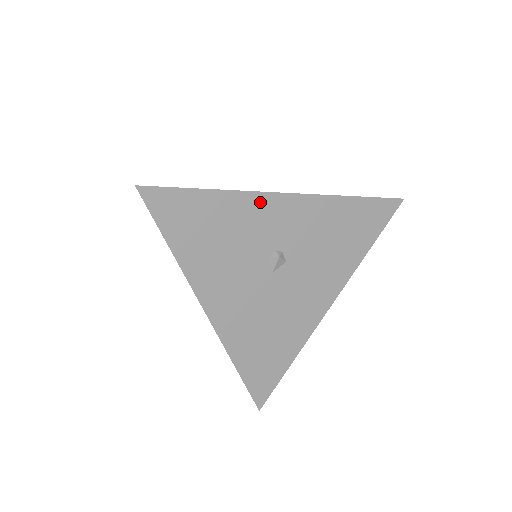
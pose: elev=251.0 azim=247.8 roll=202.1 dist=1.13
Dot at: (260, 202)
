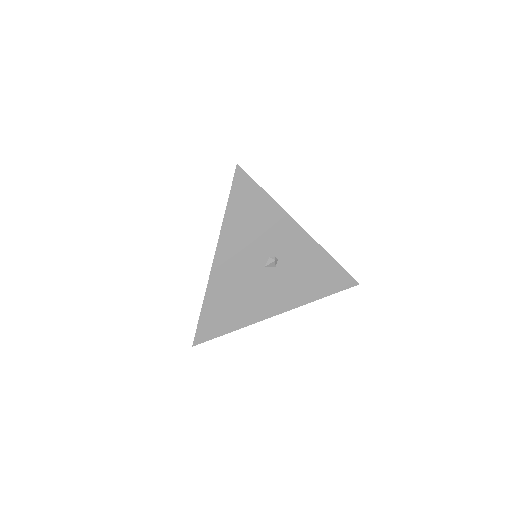
Dot at: (288, 223)
